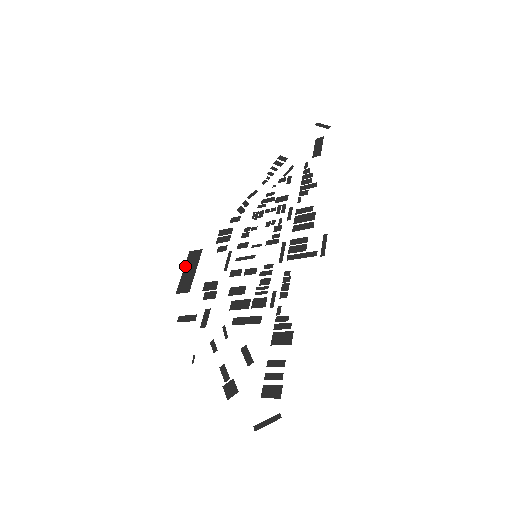
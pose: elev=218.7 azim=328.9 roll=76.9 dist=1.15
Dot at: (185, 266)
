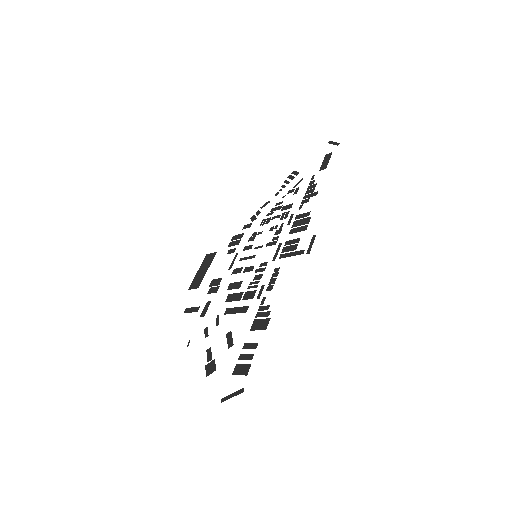
Dot at: (200, 267)
